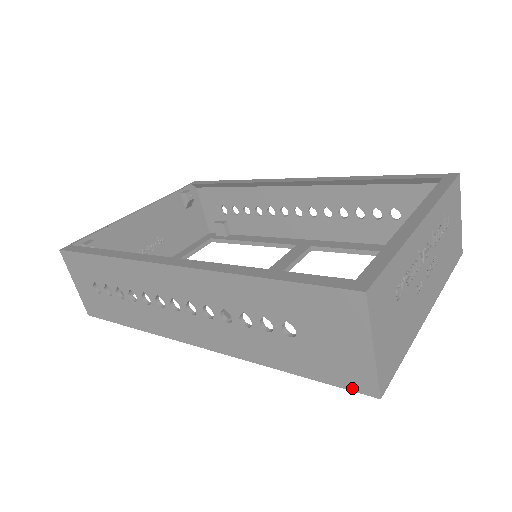
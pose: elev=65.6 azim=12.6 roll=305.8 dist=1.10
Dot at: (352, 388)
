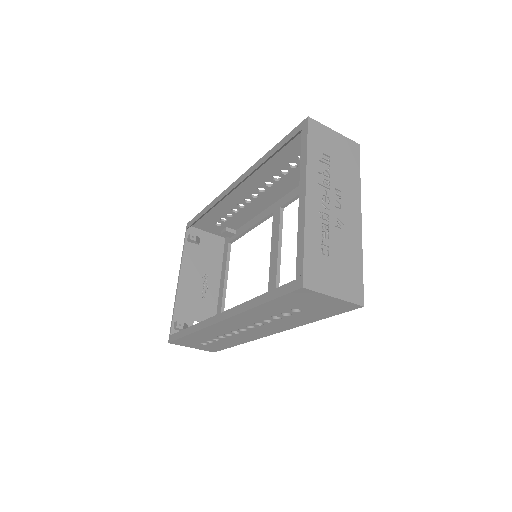
Dot at: (349, 310)
